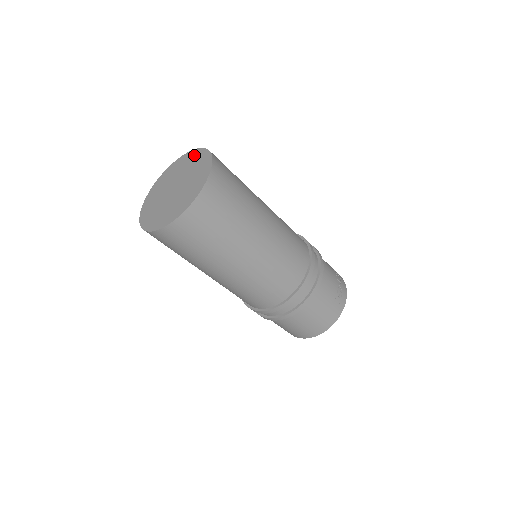
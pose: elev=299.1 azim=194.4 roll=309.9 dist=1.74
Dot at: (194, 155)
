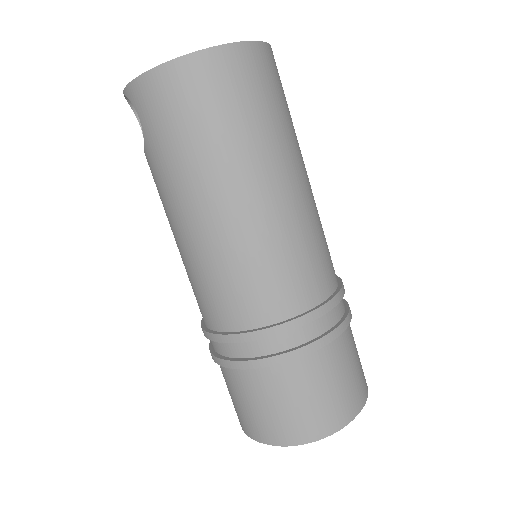
Dot at: occluded
